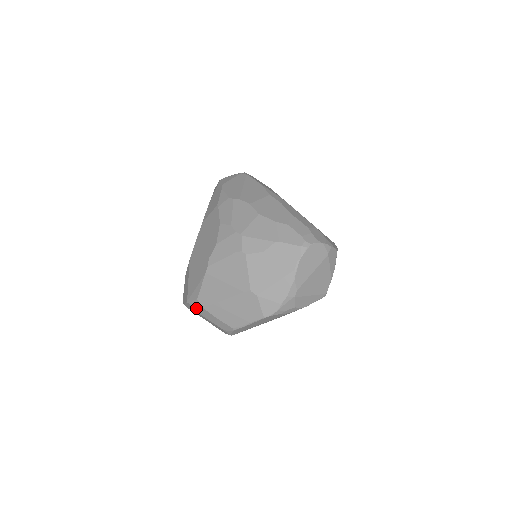
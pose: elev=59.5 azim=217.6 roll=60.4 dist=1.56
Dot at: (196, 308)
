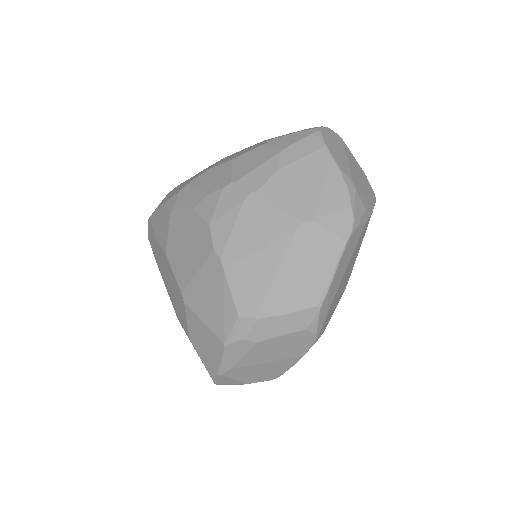
Dot at: (245, 335)
